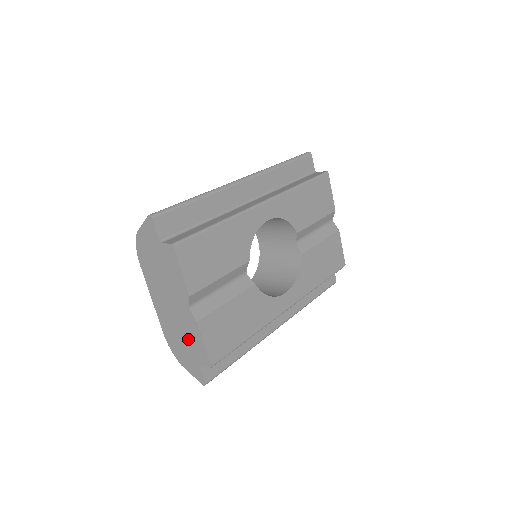
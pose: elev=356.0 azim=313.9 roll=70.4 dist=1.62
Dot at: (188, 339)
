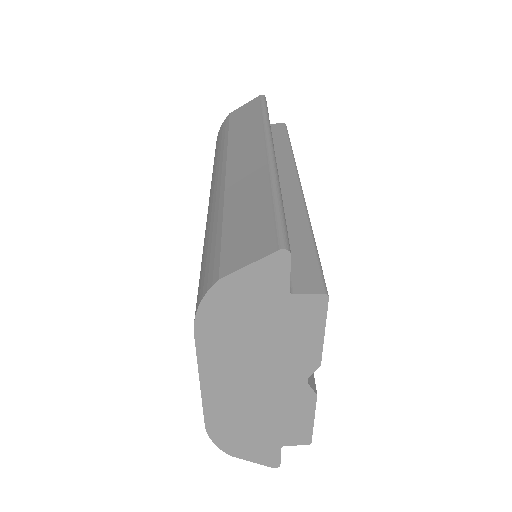
Dot at: (275, 420)
